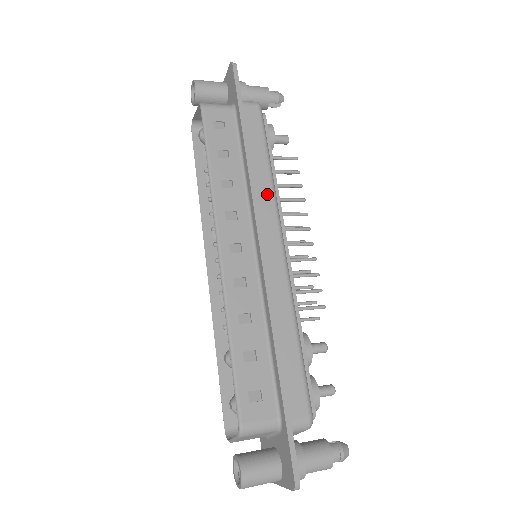
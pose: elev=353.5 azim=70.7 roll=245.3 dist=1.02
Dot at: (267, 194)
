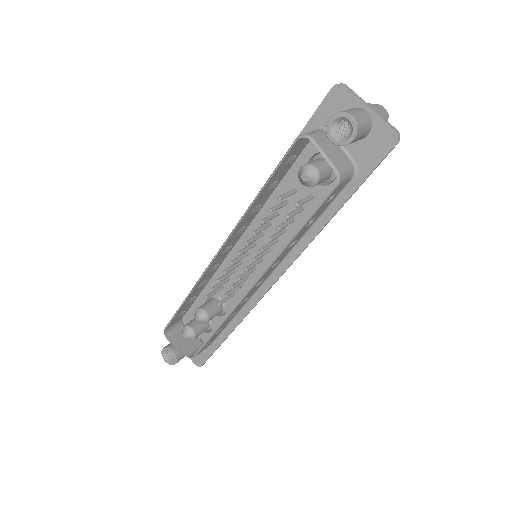
Dot at: occluded
